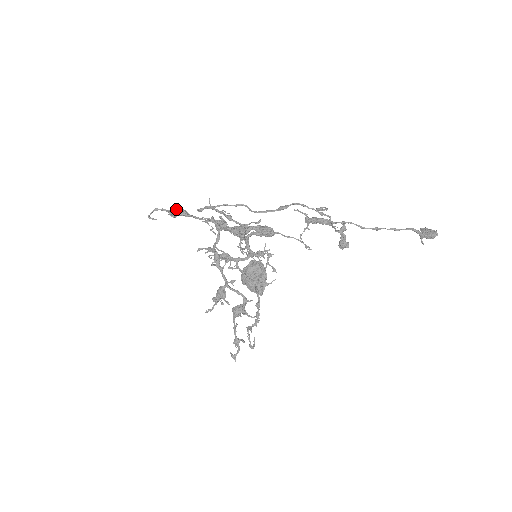
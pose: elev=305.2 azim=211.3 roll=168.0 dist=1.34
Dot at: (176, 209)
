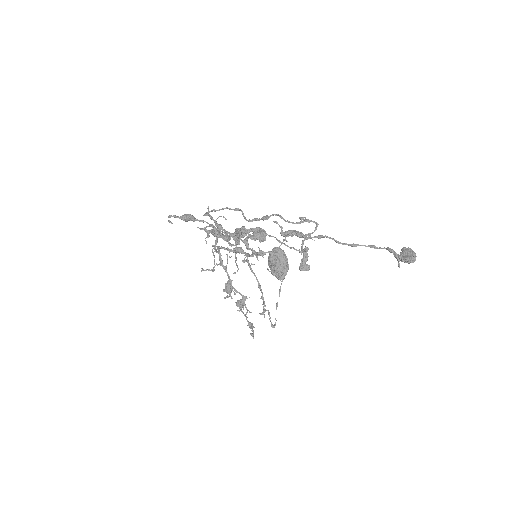
Dot at: (185, 215)
